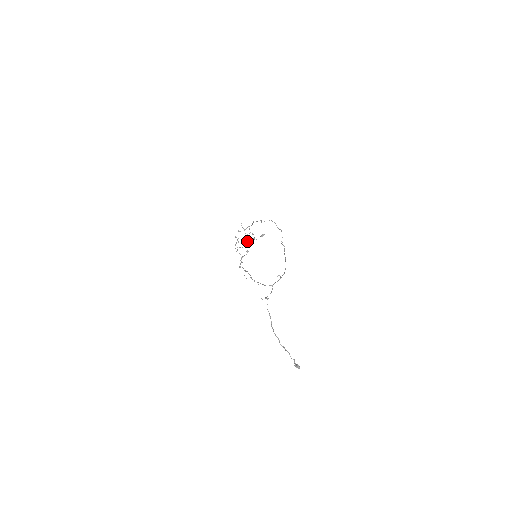
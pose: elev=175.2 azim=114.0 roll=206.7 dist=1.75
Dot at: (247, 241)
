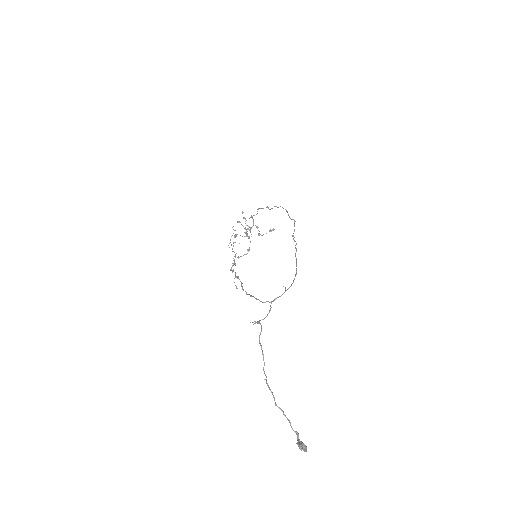
Dot at: (249, 236)
